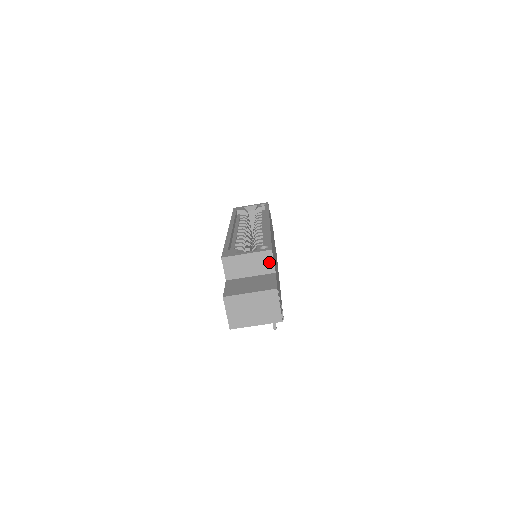
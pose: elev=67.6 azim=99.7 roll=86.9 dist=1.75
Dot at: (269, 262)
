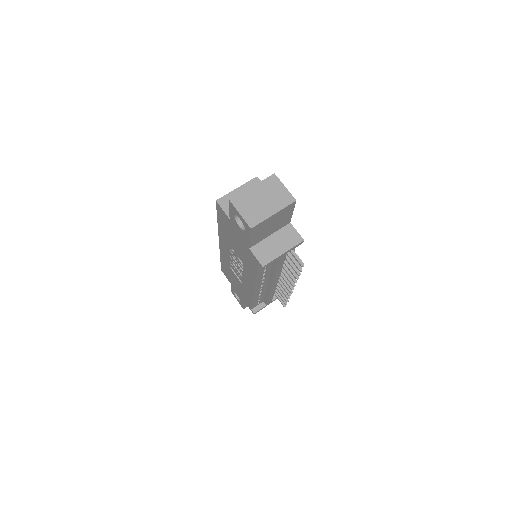
Dot at: occluded
